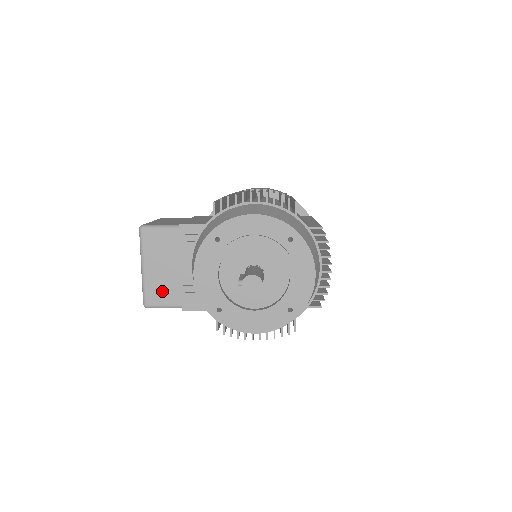
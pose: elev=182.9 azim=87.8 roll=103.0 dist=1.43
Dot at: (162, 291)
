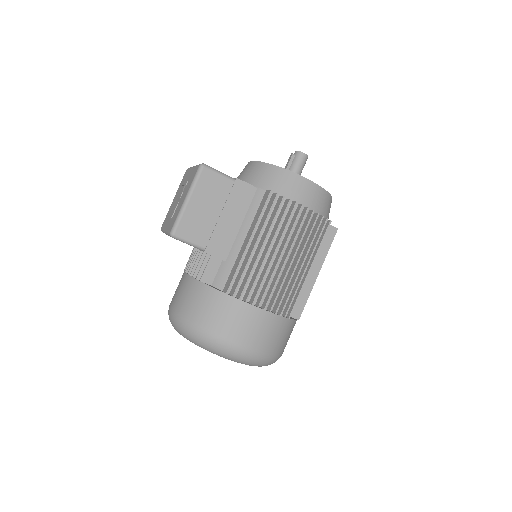
Dot at: occluded
